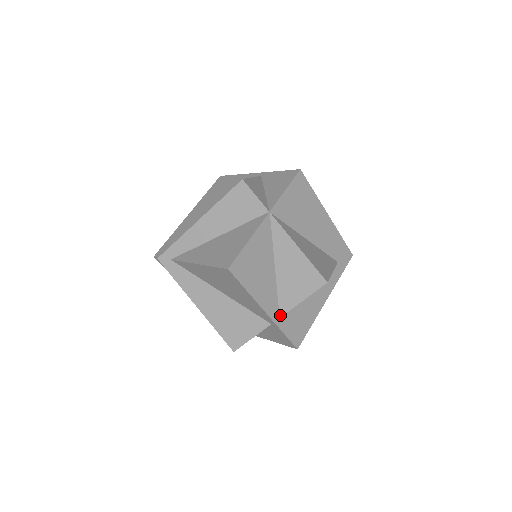
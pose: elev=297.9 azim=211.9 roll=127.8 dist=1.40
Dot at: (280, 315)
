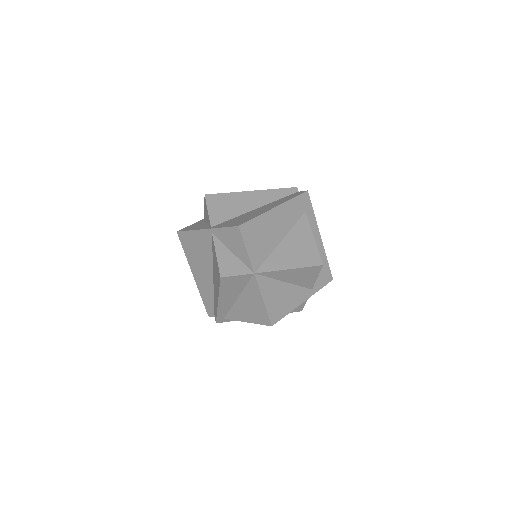
Dot at: (311, 289)
